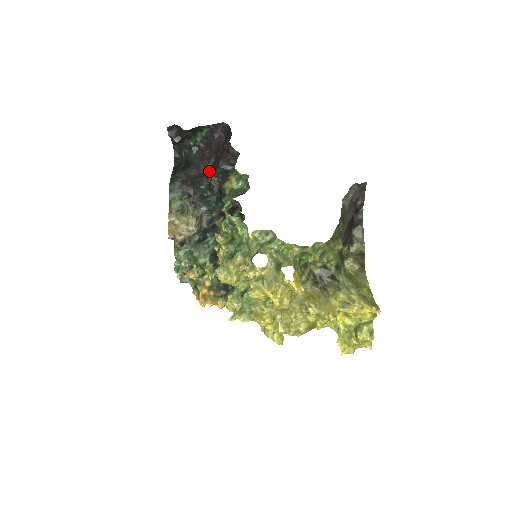
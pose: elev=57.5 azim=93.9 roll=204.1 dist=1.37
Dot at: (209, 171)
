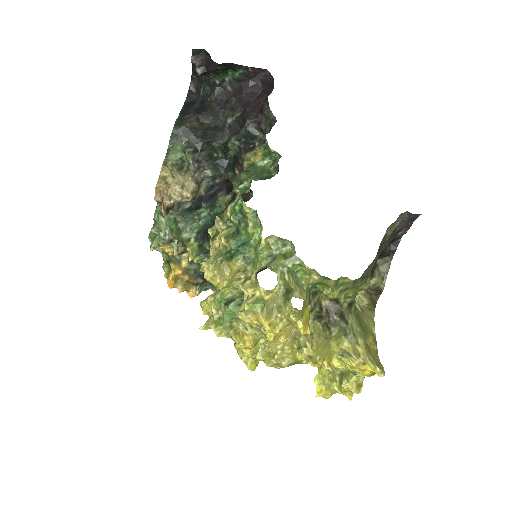
Dot at: (229, 126)
